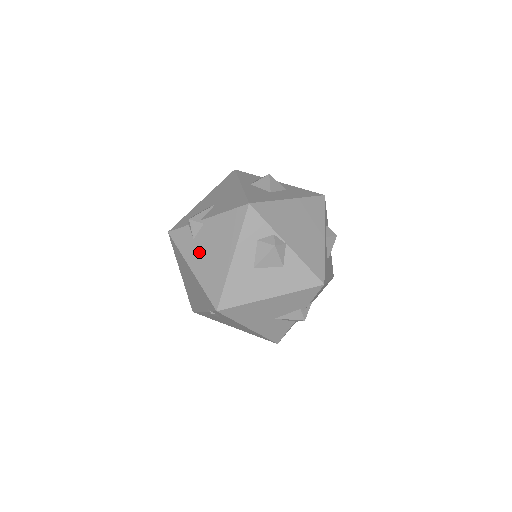
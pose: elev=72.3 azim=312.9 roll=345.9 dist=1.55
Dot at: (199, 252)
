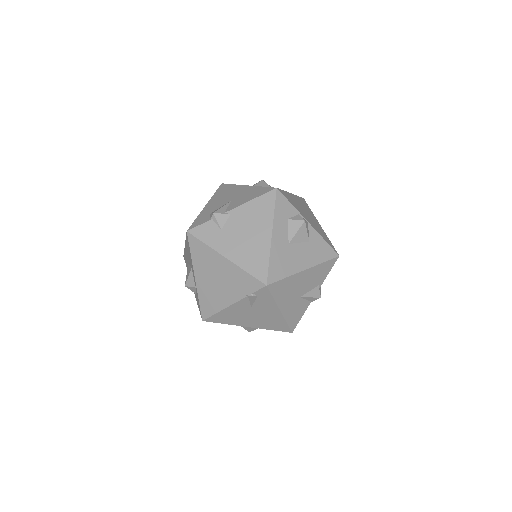
Dot at: (231, 239)
